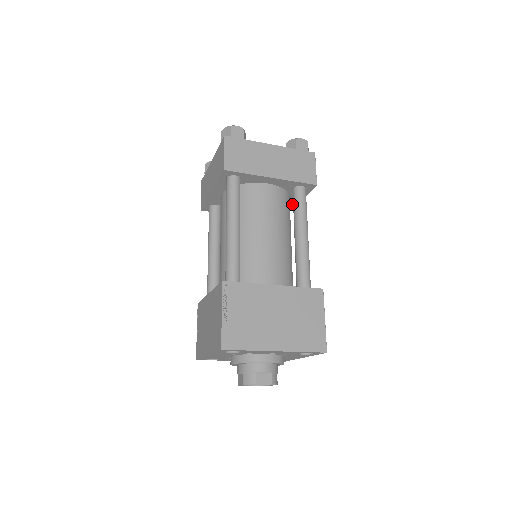
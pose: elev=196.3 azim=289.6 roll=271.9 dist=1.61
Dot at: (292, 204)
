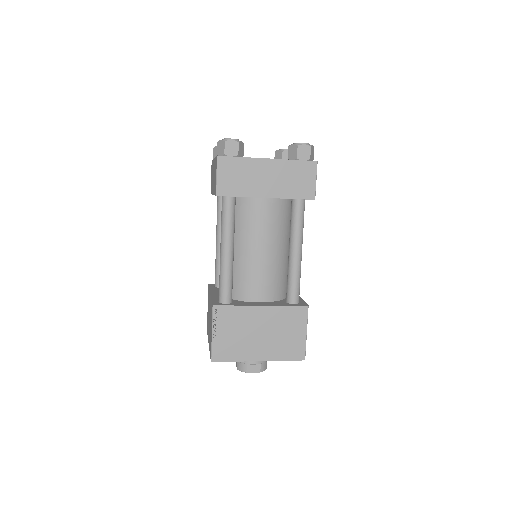
Dot at: occluded
